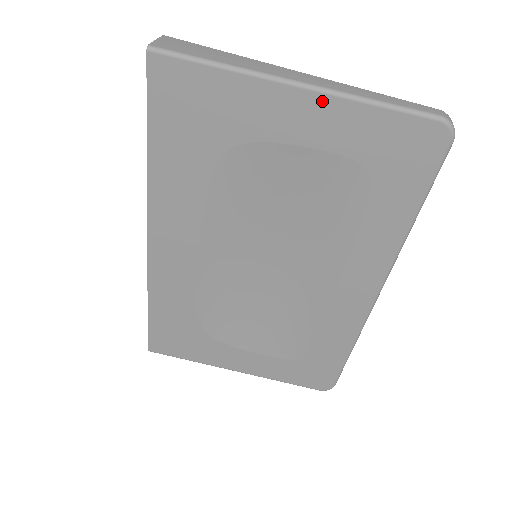
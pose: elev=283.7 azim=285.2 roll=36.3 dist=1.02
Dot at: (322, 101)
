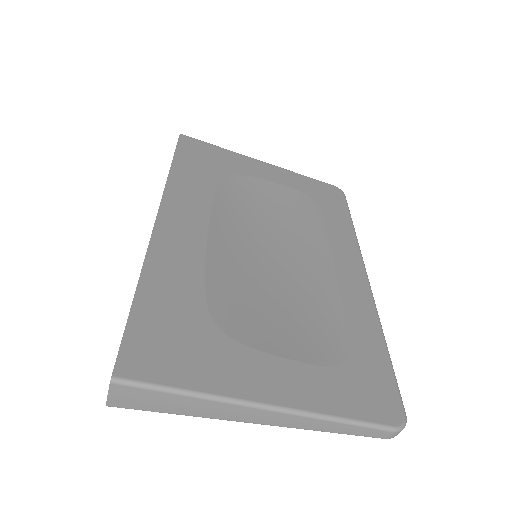
Dot at: occluded
